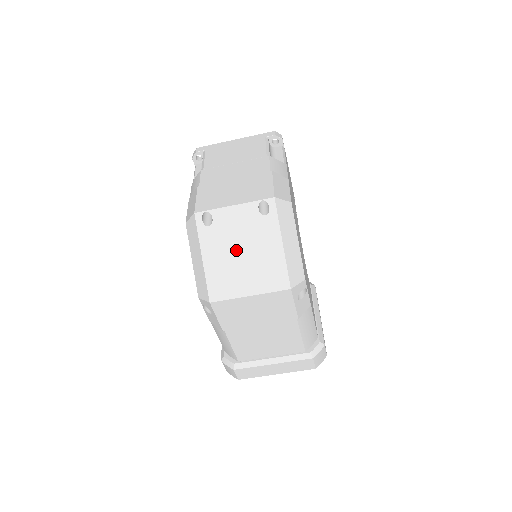
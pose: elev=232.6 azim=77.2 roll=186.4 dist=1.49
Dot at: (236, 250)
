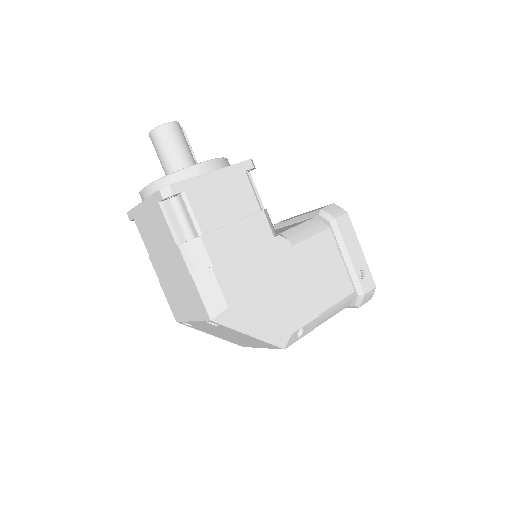
Dot at: (225, 335)
